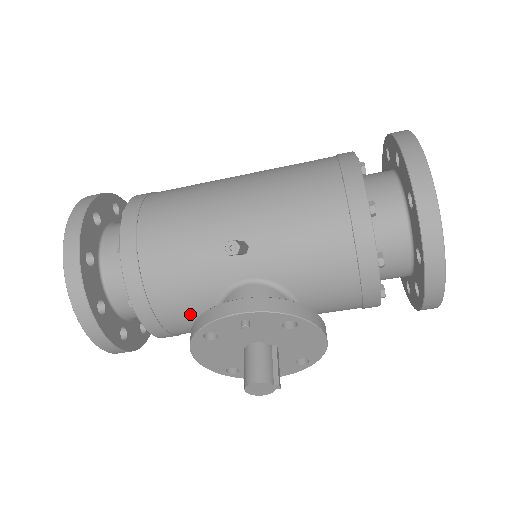
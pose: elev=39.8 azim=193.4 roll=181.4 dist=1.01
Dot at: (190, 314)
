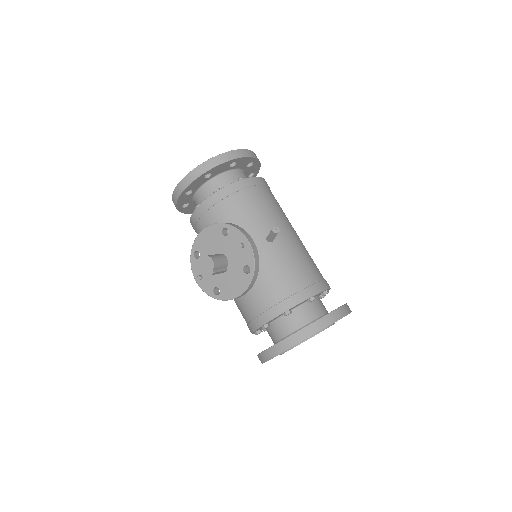
Dot at: occluded
